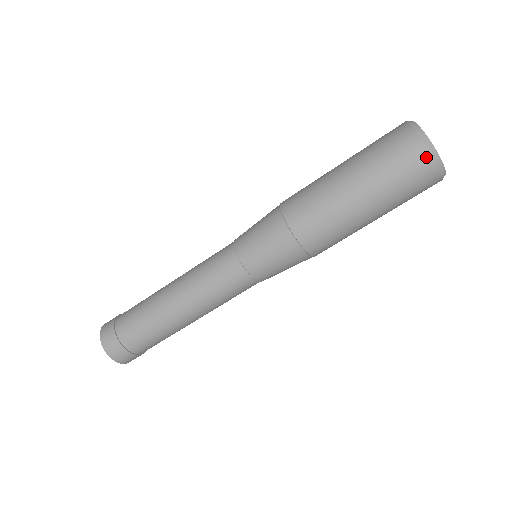
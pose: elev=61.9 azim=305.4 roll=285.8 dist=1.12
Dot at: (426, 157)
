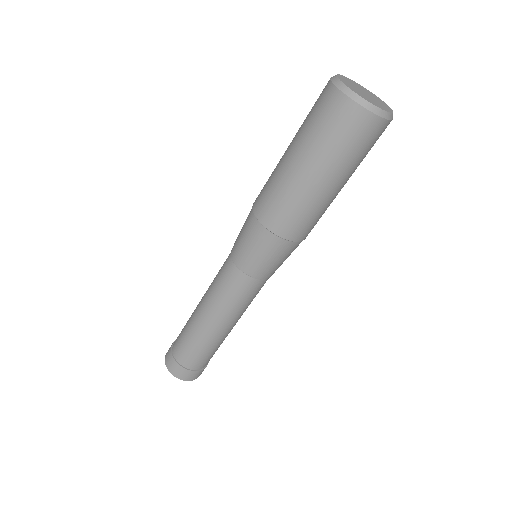
Dot at: (373, 120)
